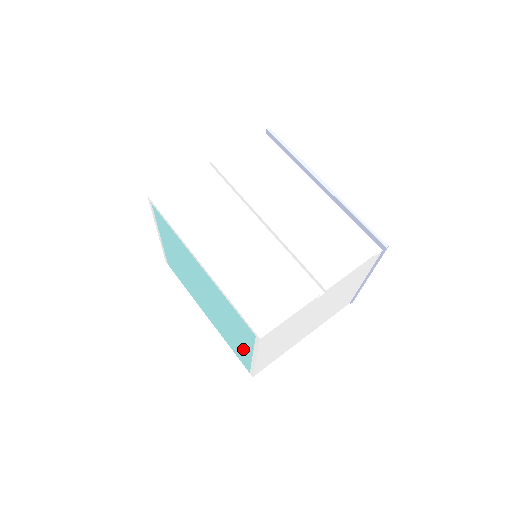
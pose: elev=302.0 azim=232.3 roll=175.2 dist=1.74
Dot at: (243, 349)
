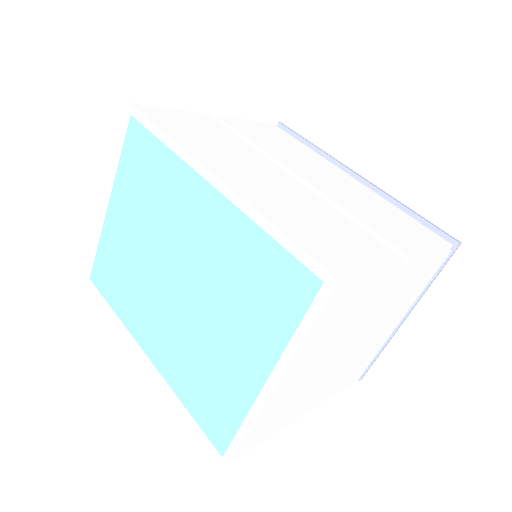
Dot at: (240, 377)
